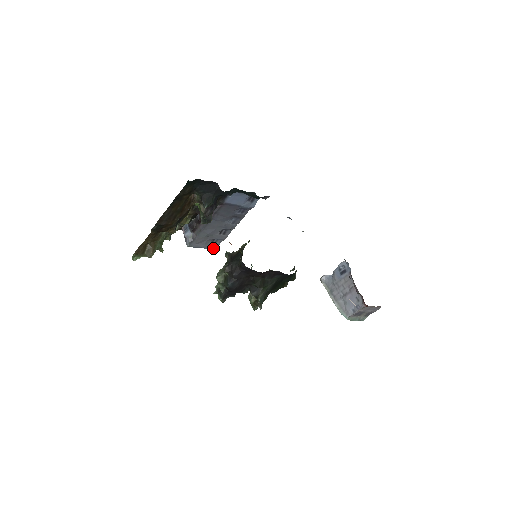
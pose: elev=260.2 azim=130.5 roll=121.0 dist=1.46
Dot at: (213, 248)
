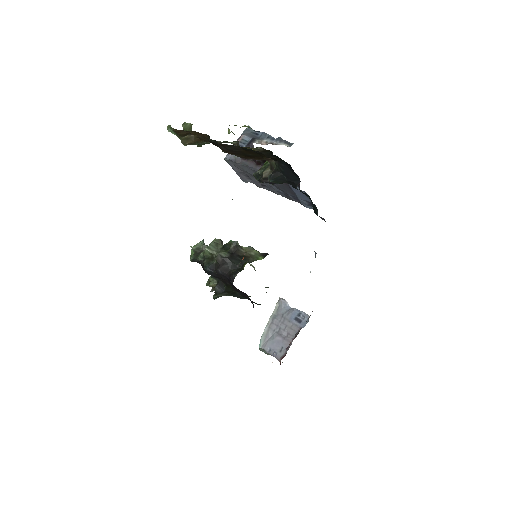
Dot at: (242, 178)
